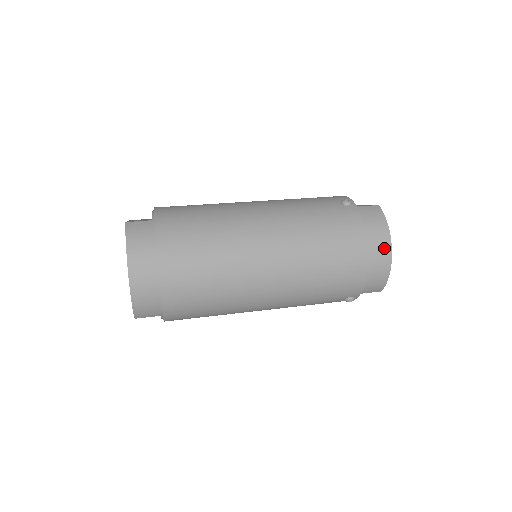
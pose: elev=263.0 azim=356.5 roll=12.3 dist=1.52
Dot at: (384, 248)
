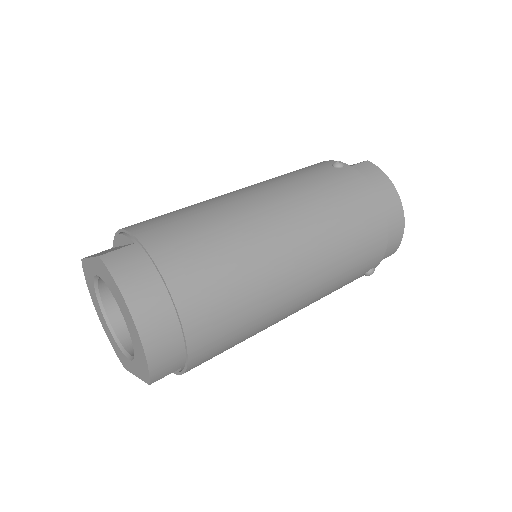
Dot at: (395, 203)
